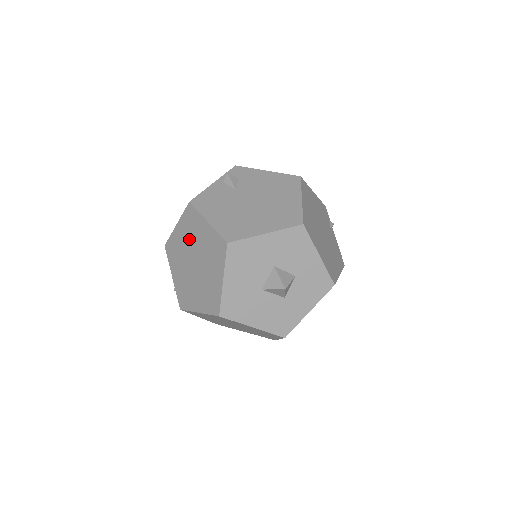
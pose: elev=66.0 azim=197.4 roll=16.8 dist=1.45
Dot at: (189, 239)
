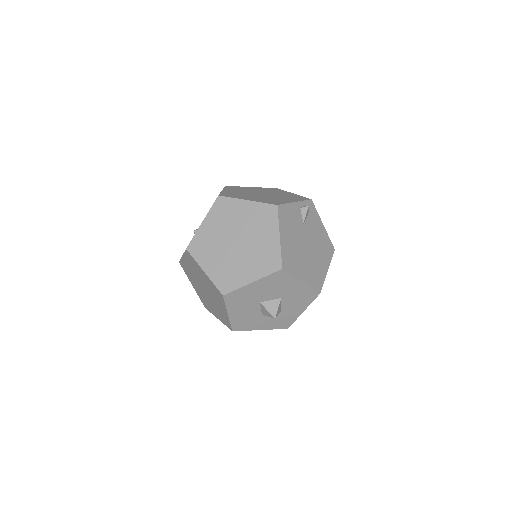
Dot at: (250, 224)
